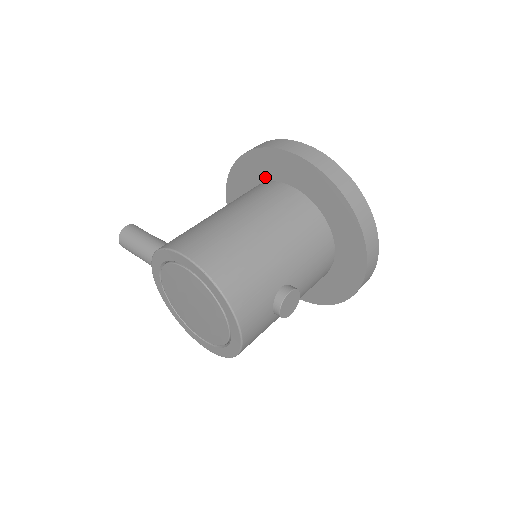
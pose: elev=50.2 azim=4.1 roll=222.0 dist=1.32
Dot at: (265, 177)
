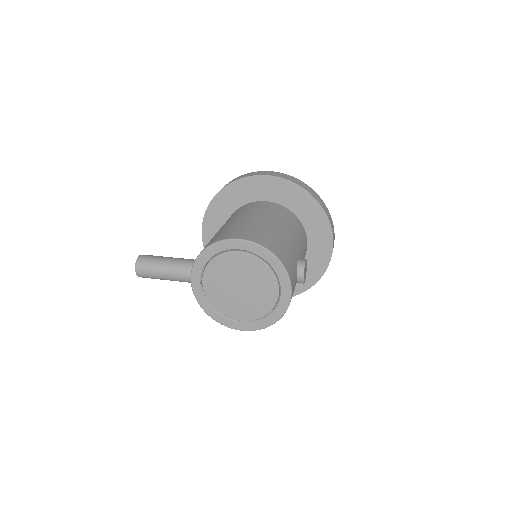
Dot at: (244, 201)
